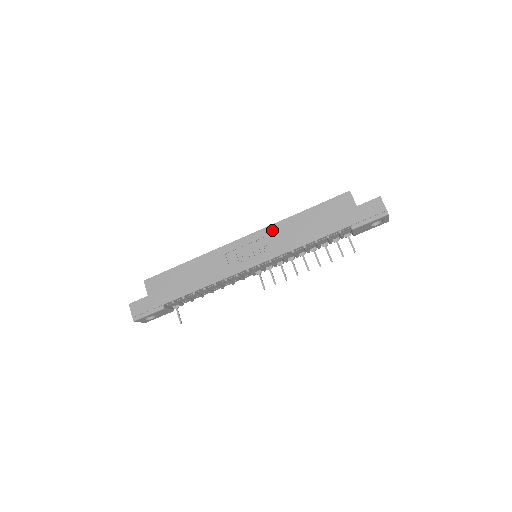
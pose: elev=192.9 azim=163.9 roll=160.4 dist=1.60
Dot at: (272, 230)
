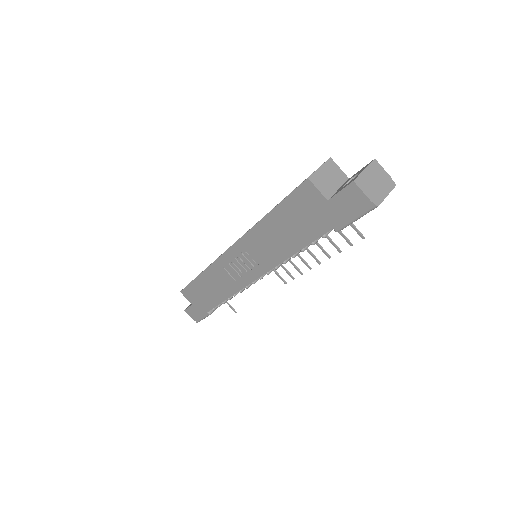
Dot at: (249, 240)
